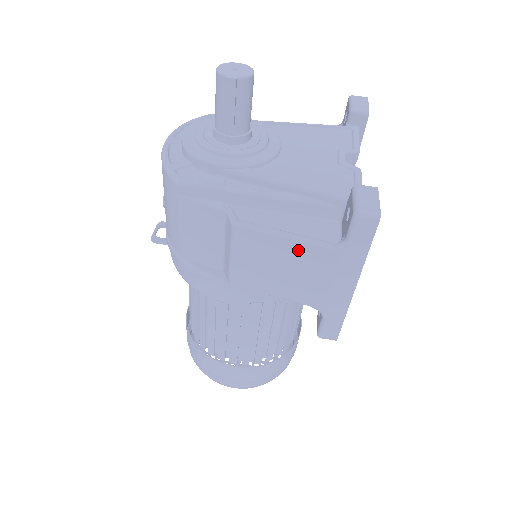
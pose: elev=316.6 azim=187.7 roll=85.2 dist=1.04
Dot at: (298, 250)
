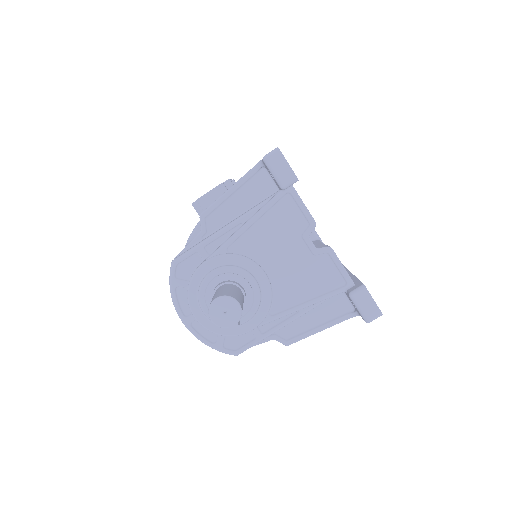
Dot at: occluded
